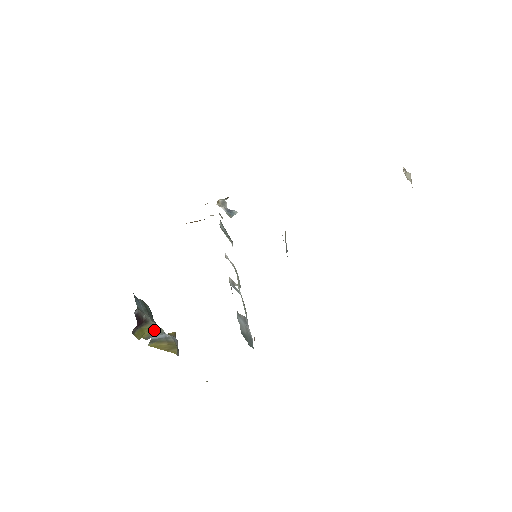
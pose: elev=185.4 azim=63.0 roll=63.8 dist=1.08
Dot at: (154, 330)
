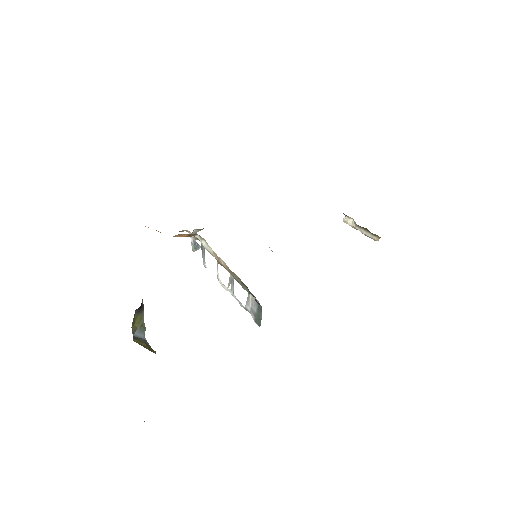
Dot at: (141, 325)
